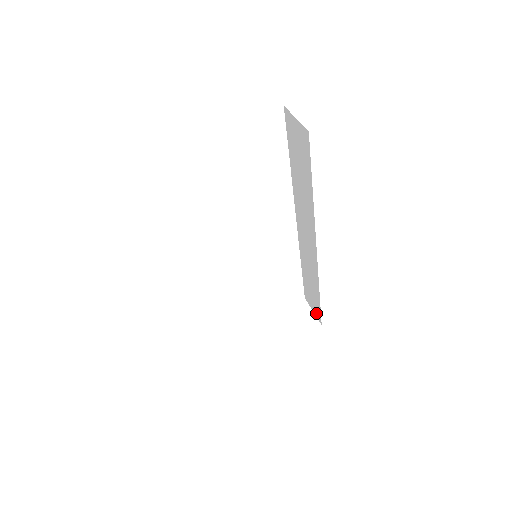
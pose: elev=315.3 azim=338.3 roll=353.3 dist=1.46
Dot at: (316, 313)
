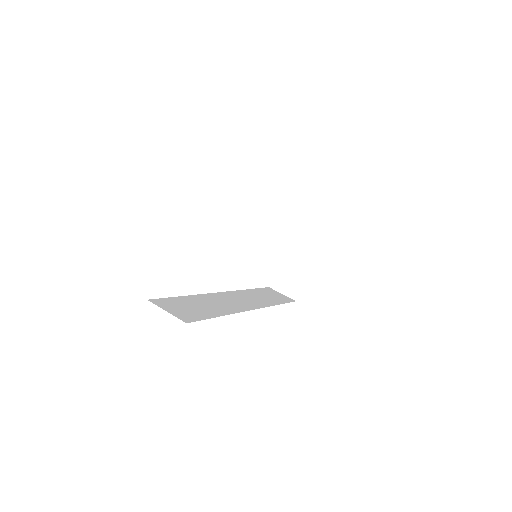
Dot at: occluded
